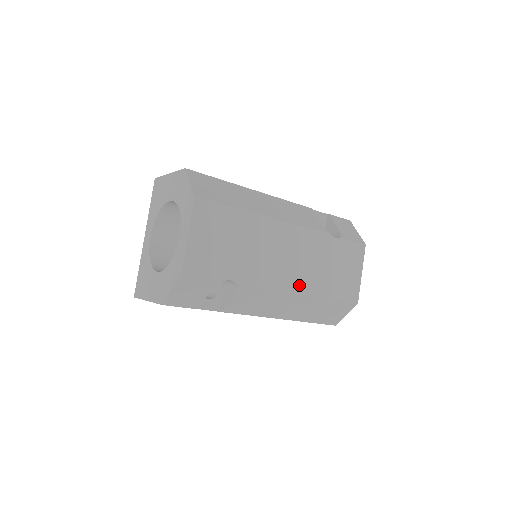
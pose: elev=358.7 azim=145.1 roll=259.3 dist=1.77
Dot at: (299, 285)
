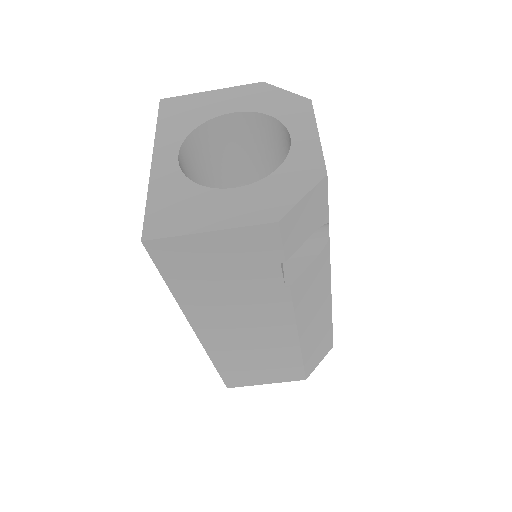
Dot at: occluded
